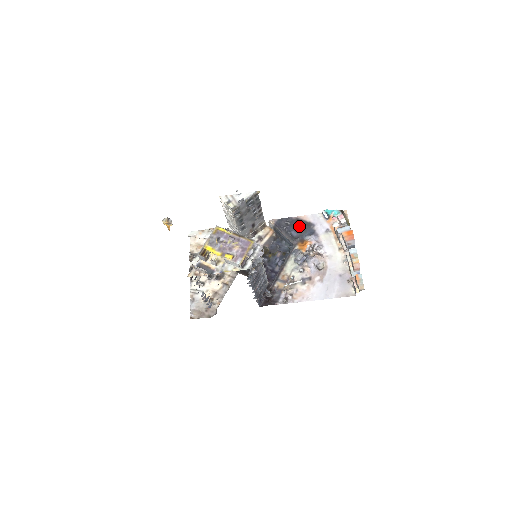
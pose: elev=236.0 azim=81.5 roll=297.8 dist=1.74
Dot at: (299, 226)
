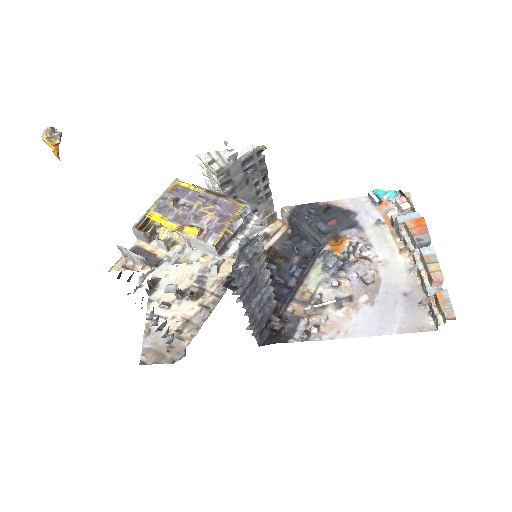
Dot at: (330, 215)
